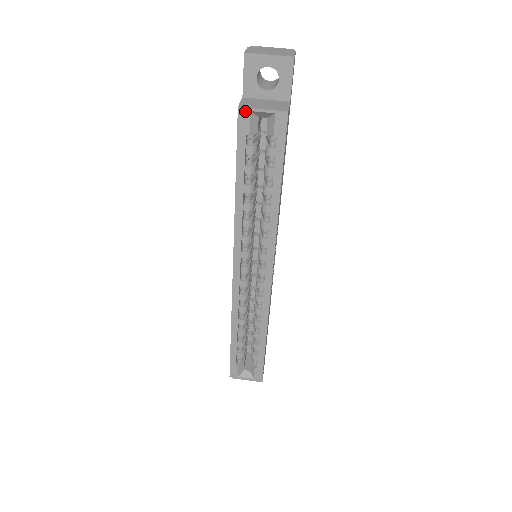
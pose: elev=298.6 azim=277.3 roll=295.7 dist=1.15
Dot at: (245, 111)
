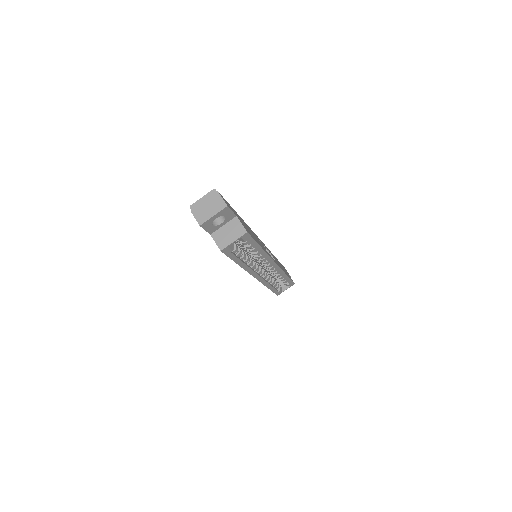
Dot at: (225, 249)
